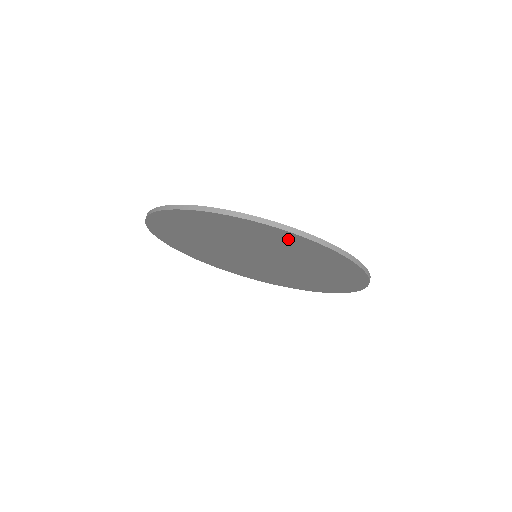
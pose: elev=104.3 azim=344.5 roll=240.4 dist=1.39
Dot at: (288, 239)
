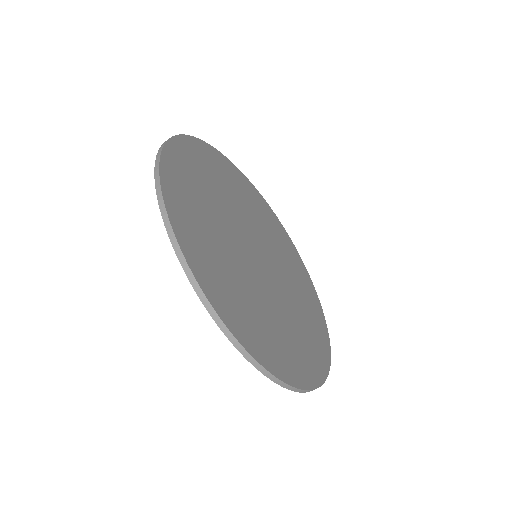
Dot at: occluded
